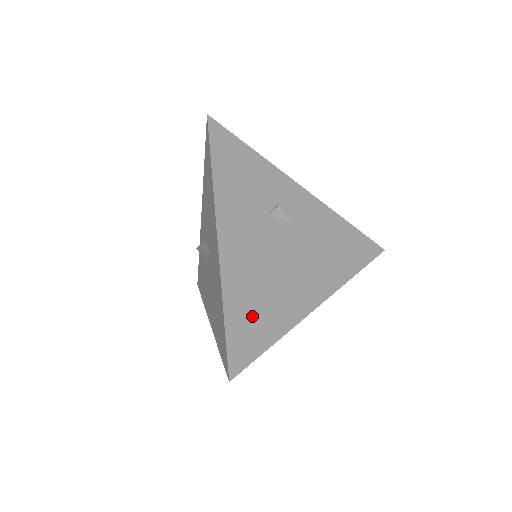
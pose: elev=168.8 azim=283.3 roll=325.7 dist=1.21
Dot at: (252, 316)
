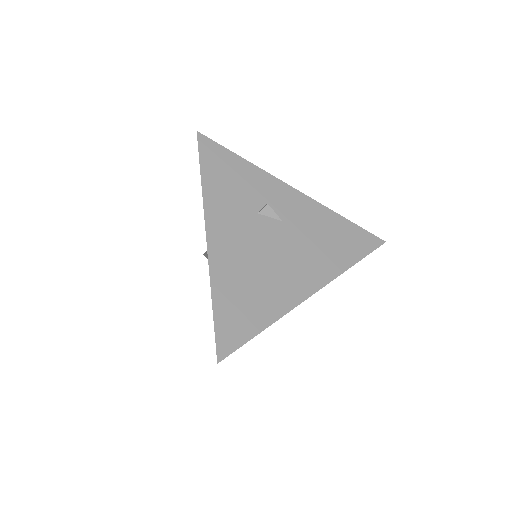
Dot at: (241, 304)
